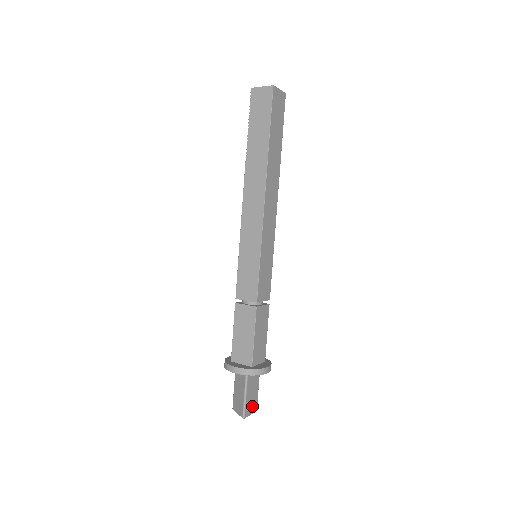
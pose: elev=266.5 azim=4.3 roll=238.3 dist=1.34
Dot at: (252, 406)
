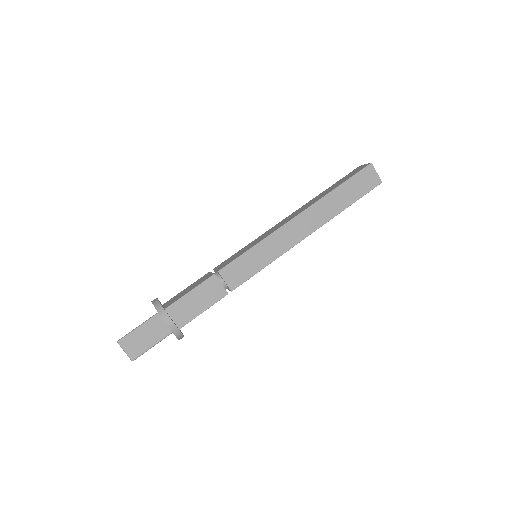
Dot at: (134, 348)
